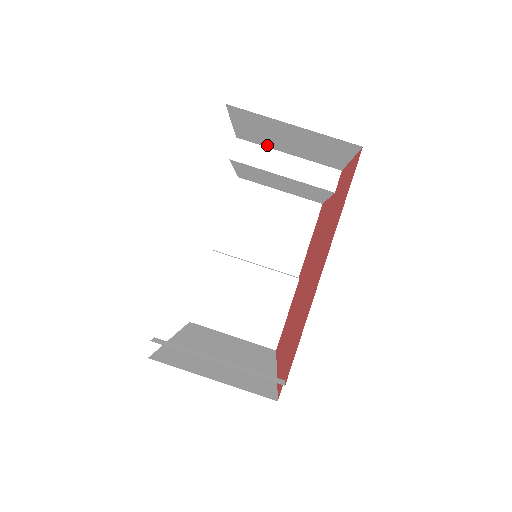
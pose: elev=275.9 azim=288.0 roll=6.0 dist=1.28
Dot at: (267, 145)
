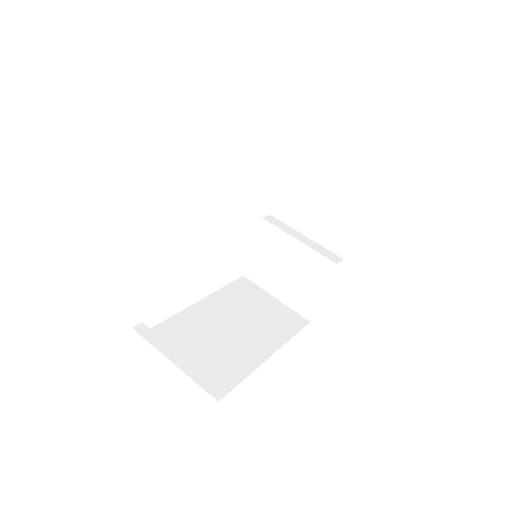
Dot at: occluded
